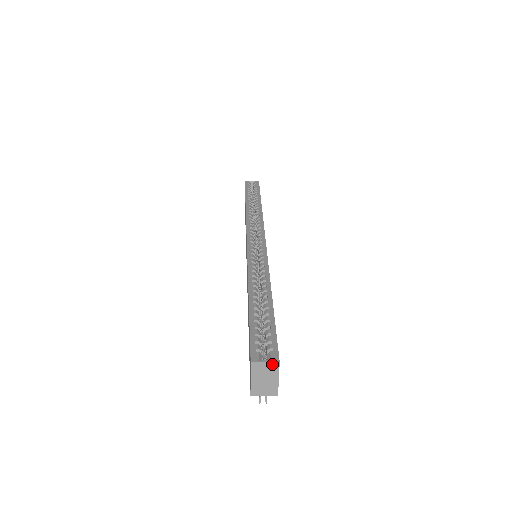
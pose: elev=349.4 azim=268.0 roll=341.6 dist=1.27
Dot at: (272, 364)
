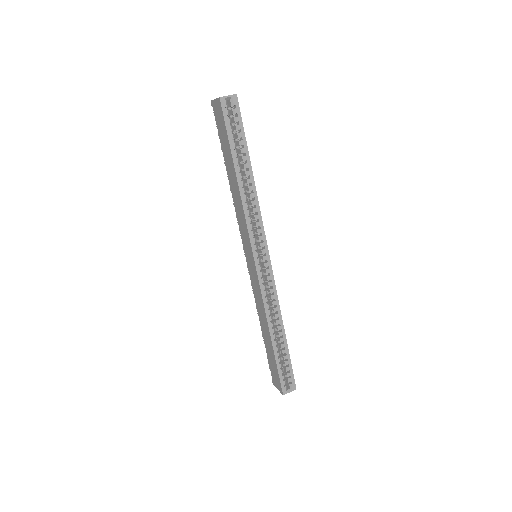
Dot at: (292, 390)
